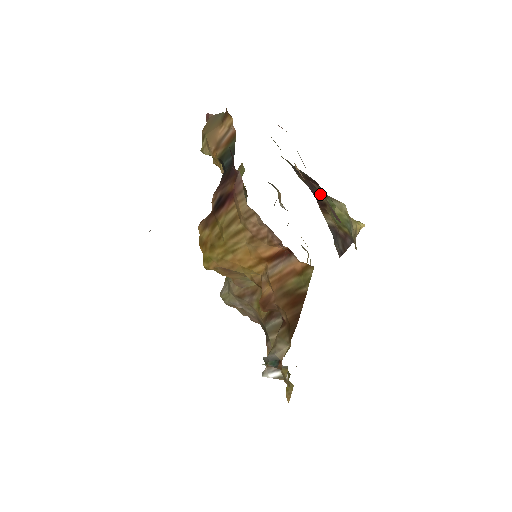
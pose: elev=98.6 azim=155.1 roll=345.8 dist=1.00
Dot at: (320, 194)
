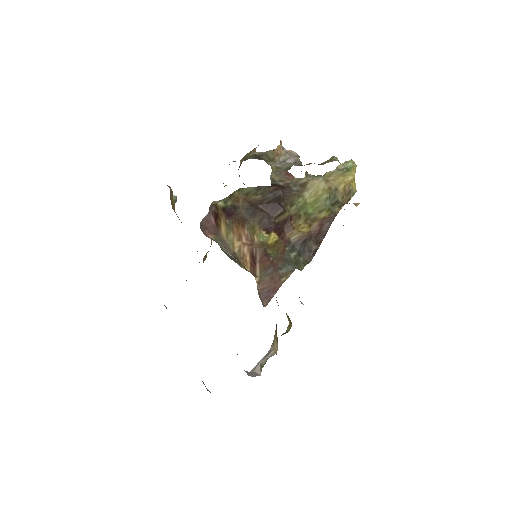
Dot at: (281, 215)
